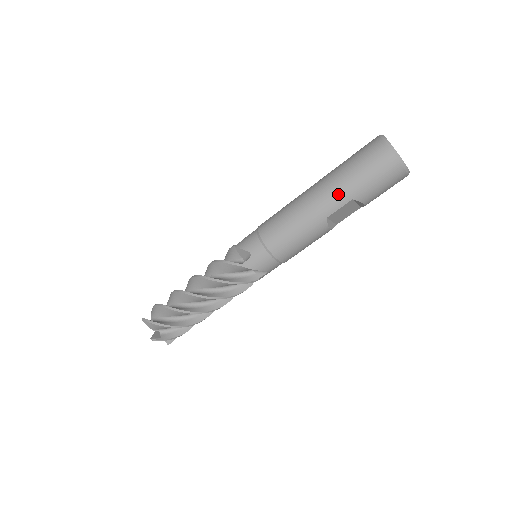
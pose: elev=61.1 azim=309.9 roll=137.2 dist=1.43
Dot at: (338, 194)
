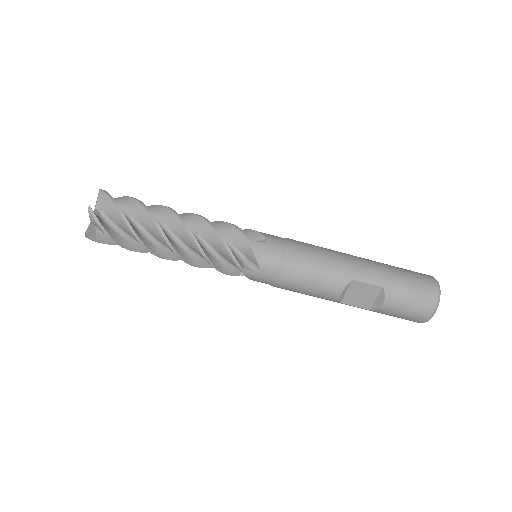
Dot at: (377, 273)
